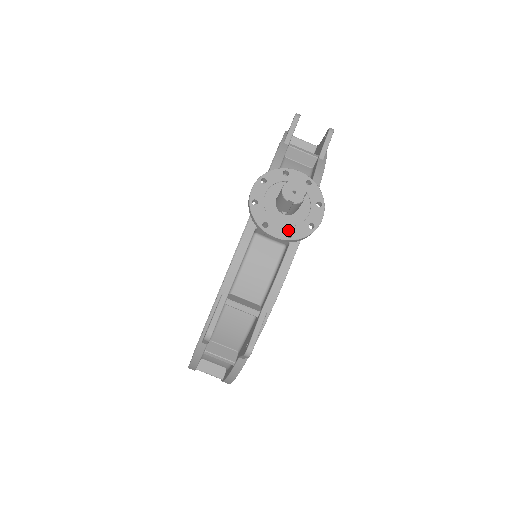
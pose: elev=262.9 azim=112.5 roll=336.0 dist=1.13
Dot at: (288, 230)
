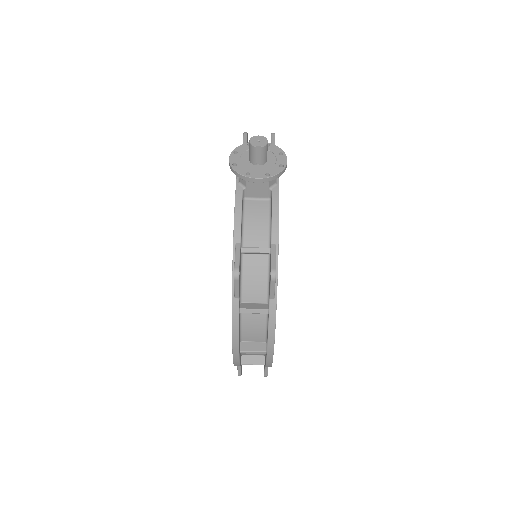
Dot at: (266, 172)
